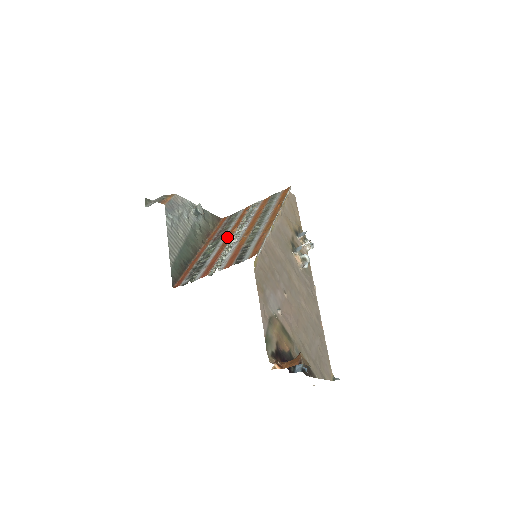
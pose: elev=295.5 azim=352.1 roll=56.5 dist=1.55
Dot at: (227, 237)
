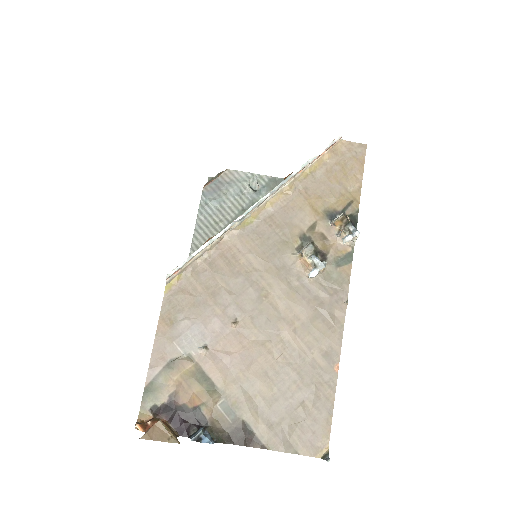
Dot at: occluded
